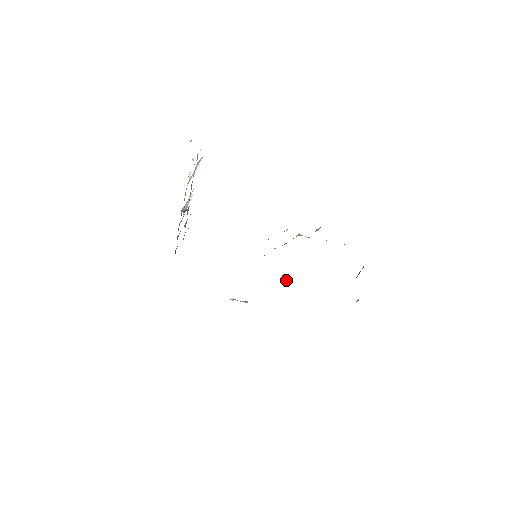
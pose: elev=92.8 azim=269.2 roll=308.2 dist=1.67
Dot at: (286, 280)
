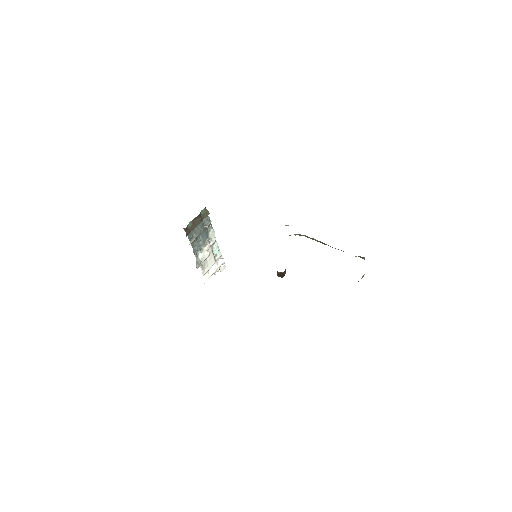
Dot at: occluded
